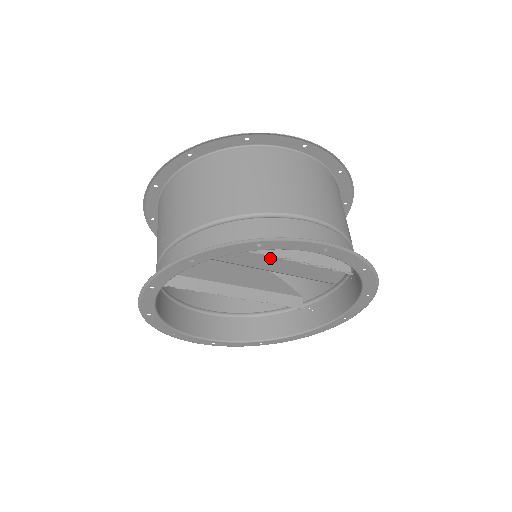
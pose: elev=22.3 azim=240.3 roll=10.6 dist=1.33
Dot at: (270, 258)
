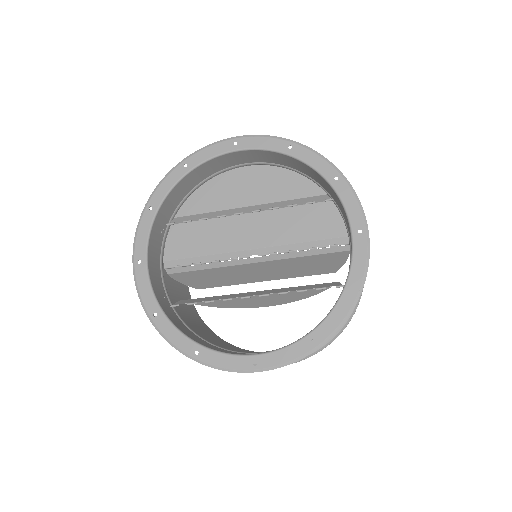
Dot at: (251, 230)
